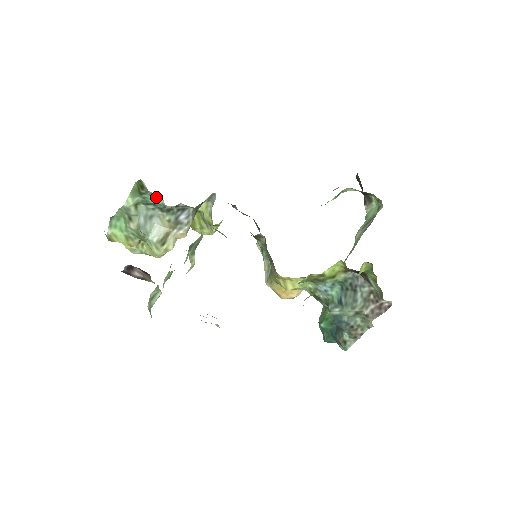
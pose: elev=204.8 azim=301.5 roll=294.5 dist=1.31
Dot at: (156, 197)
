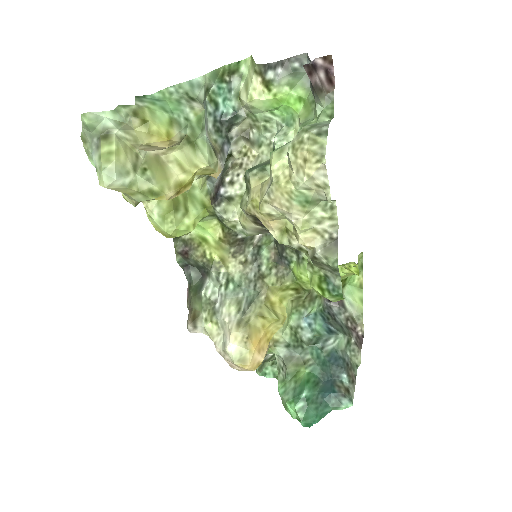
Dot at: (229, 97)
